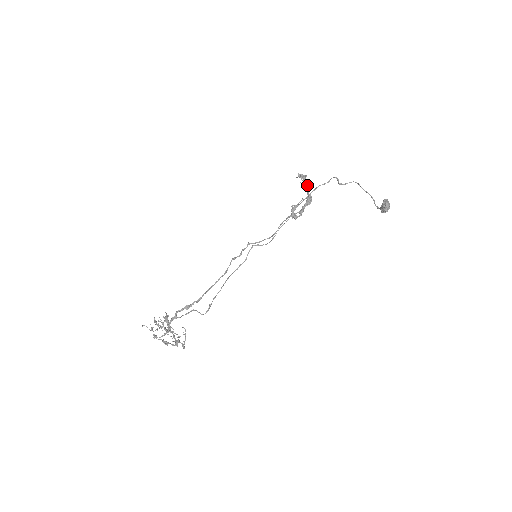
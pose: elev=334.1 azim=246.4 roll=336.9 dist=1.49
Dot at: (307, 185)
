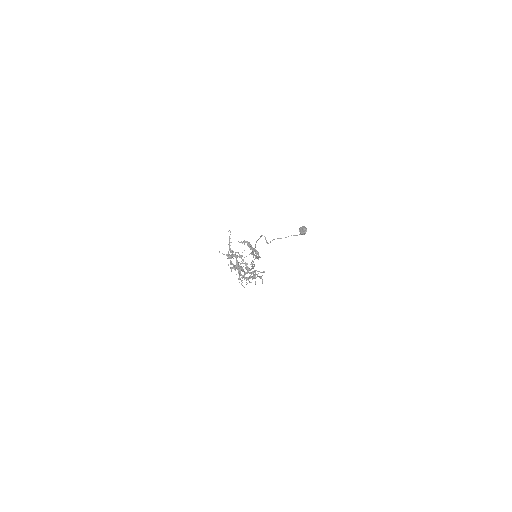
Dot at: (249, 246)
